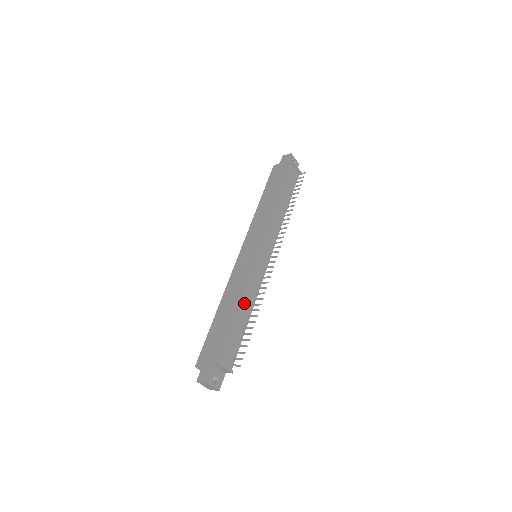
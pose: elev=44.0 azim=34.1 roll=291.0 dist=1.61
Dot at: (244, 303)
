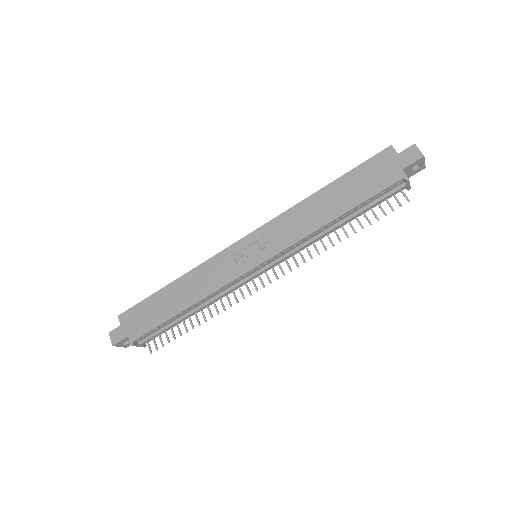
Dot at: (196, 305)
